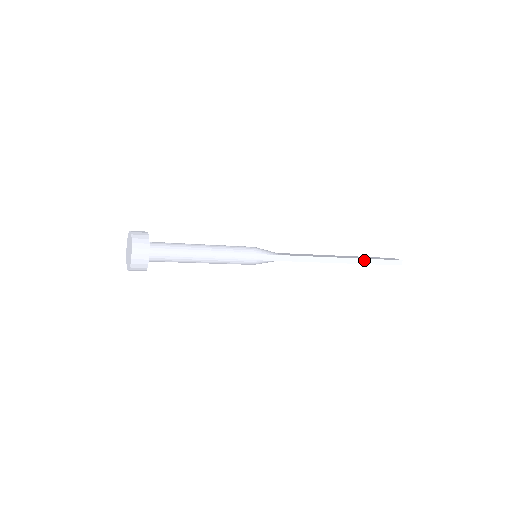
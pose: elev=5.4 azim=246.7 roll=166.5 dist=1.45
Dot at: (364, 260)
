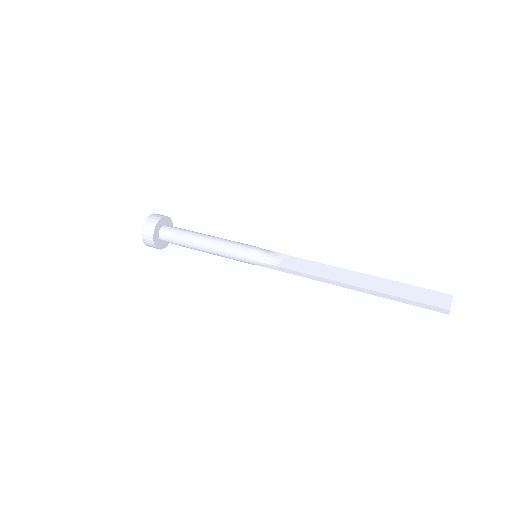
Dot at: (384, 294)
